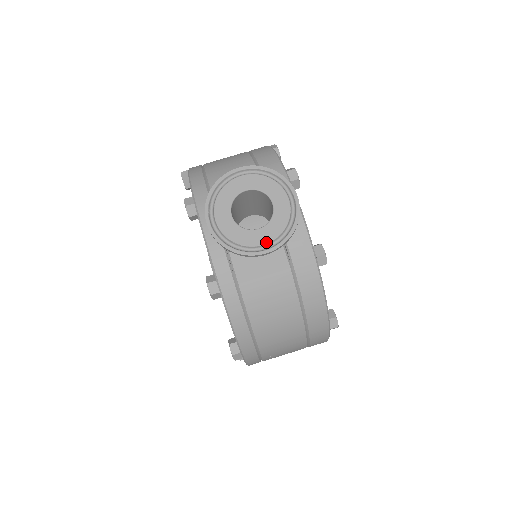
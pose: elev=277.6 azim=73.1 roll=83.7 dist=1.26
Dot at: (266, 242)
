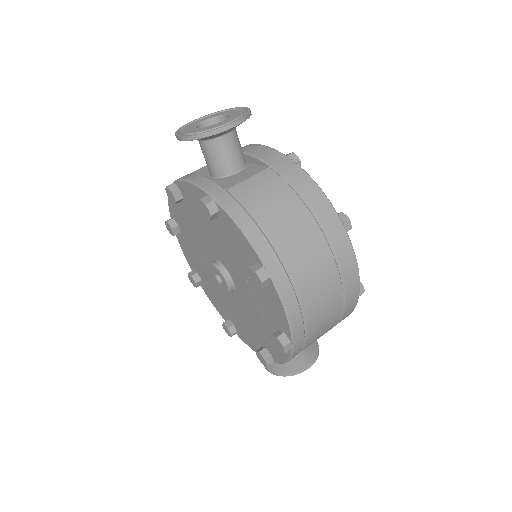
Dot at: (230, 121)
